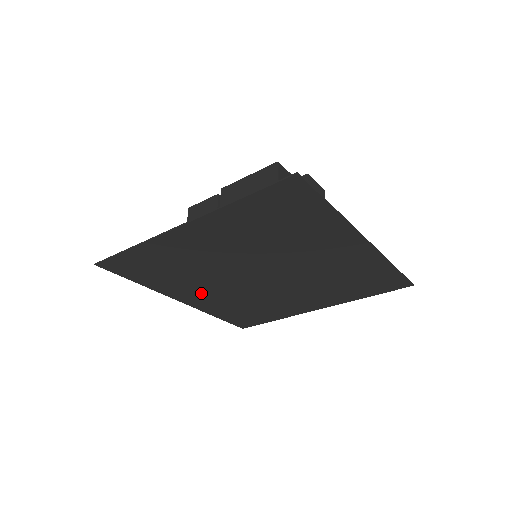
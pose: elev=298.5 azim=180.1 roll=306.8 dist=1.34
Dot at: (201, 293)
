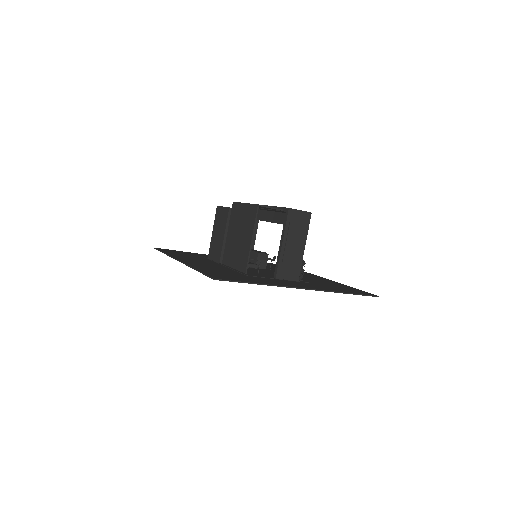
Dot at: occluded
